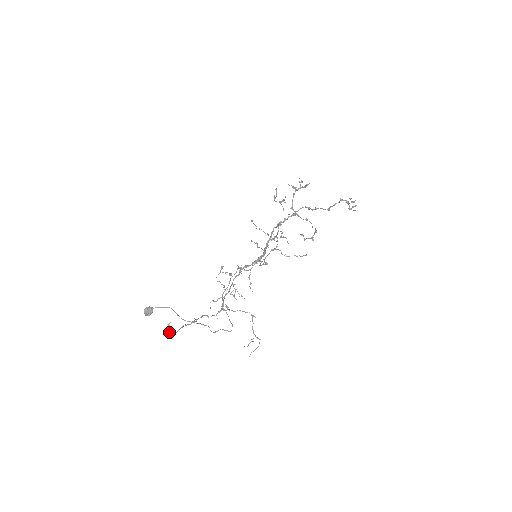
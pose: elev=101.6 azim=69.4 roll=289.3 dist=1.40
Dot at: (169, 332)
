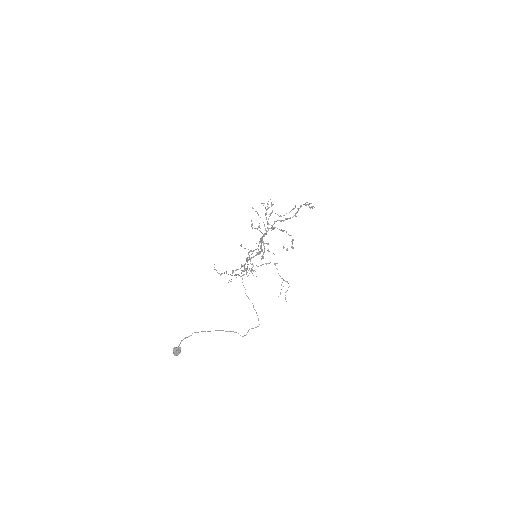
Dot at: occluded
